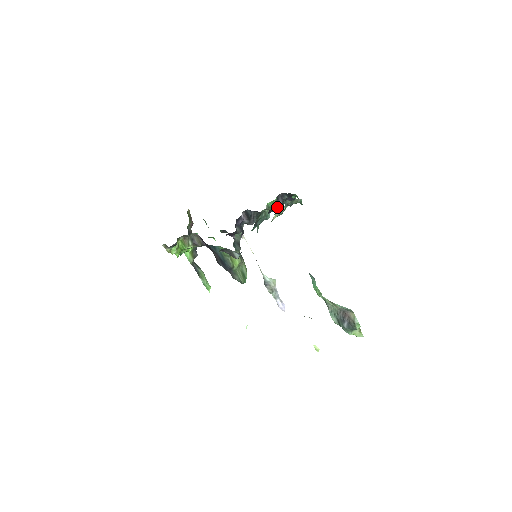
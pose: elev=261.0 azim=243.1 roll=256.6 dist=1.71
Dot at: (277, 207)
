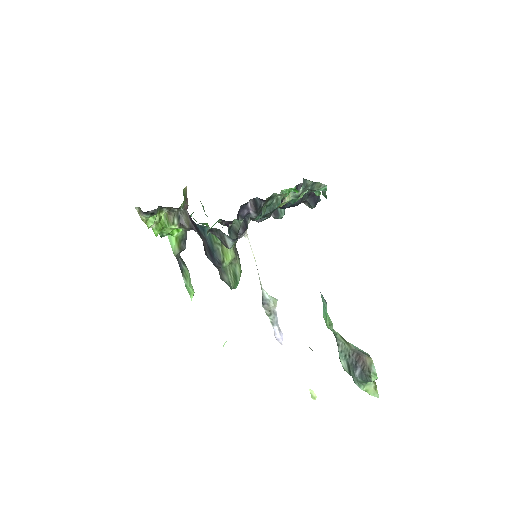
Dot at: occluded
